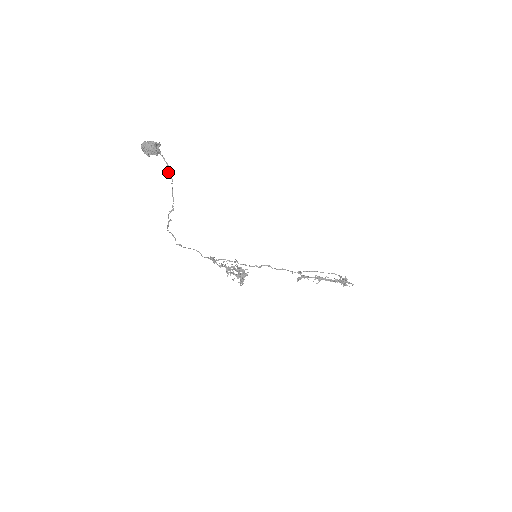
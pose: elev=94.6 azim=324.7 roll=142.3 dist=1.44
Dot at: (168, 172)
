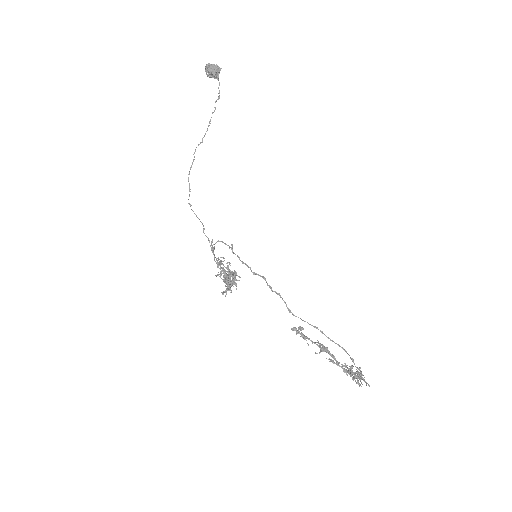
Dot at: (215, 101)
